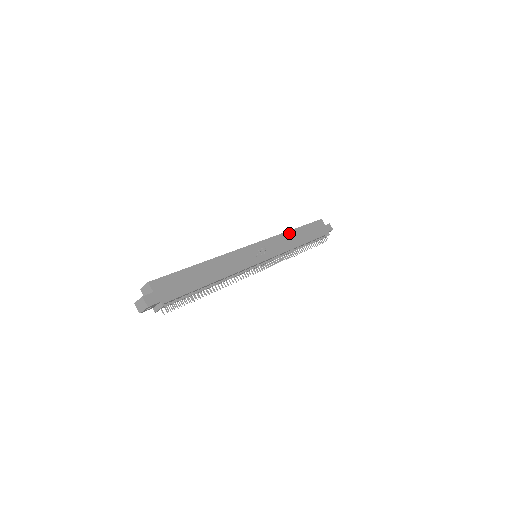
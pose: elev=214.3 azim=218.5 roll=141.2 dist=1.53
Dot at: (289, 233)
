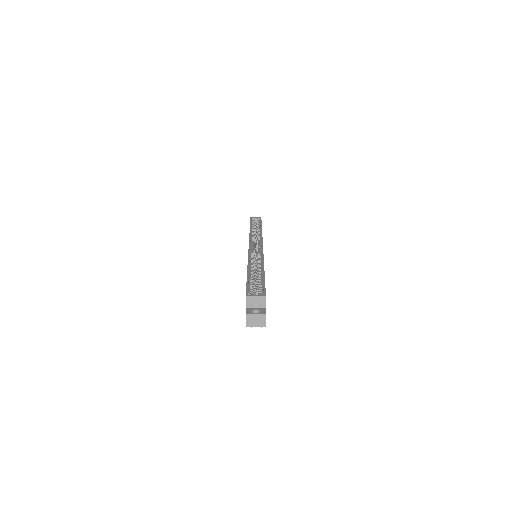
Dot at: occluded
